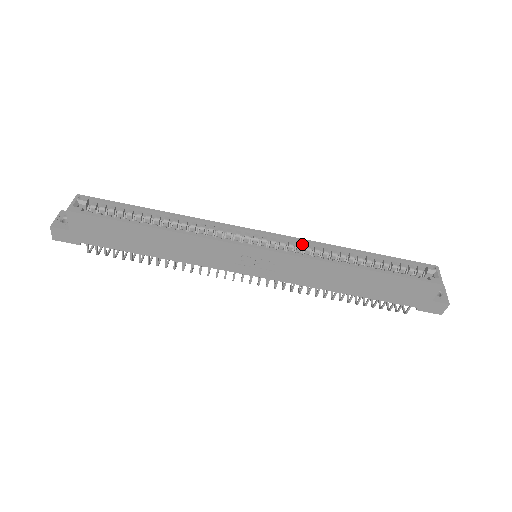
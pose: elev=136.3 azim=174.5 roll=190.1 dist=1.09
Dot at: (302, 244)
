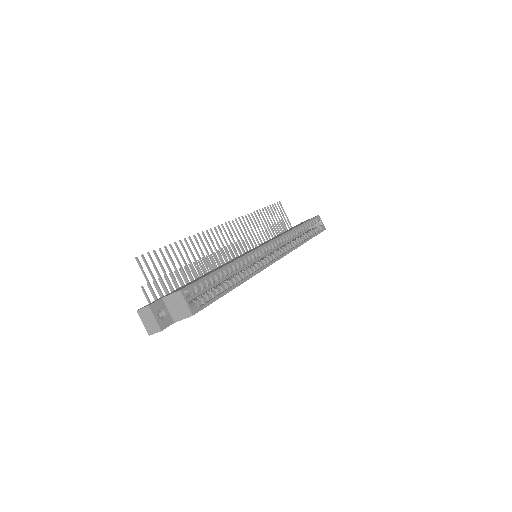
Dot at: (281, 237)
